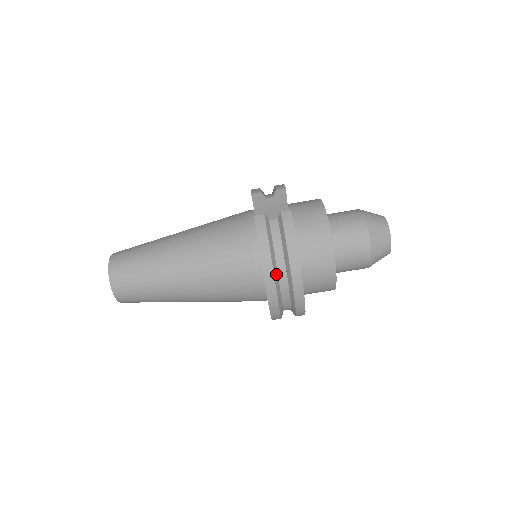
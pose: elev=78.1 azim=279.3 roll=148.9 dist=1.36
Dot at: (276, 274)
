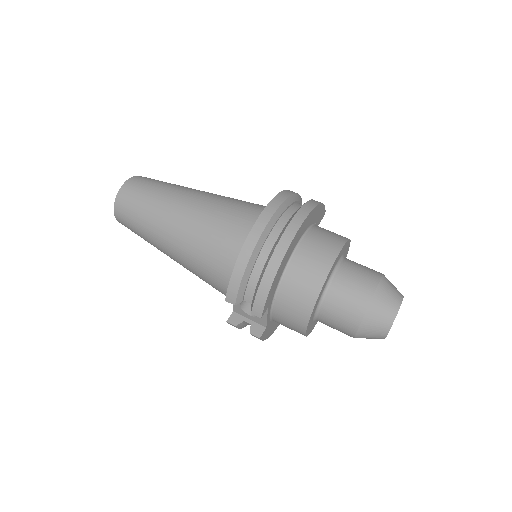
Dot at: (291, 201)
